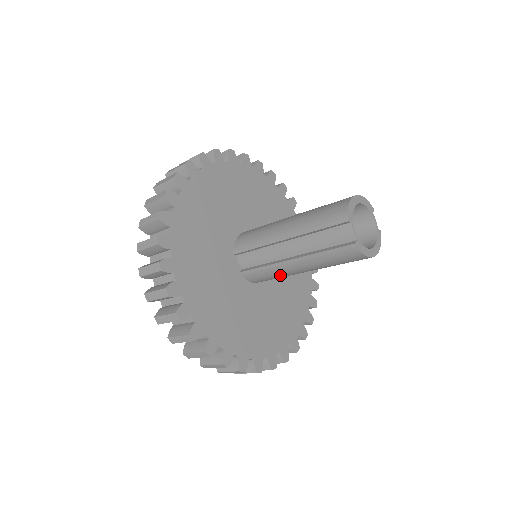
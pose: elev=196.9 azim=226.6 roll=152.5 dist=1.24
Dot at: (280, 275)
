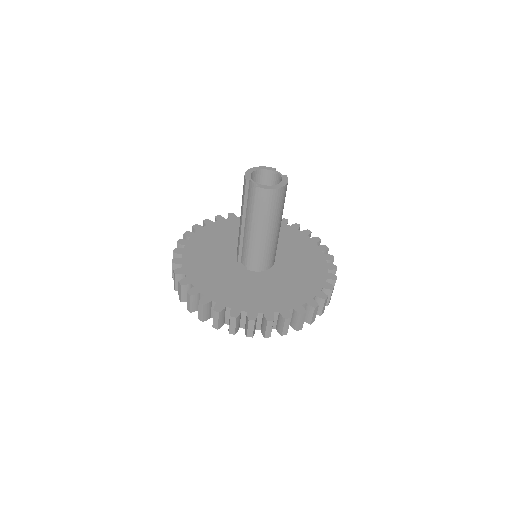
Dot at: (262, 249)
